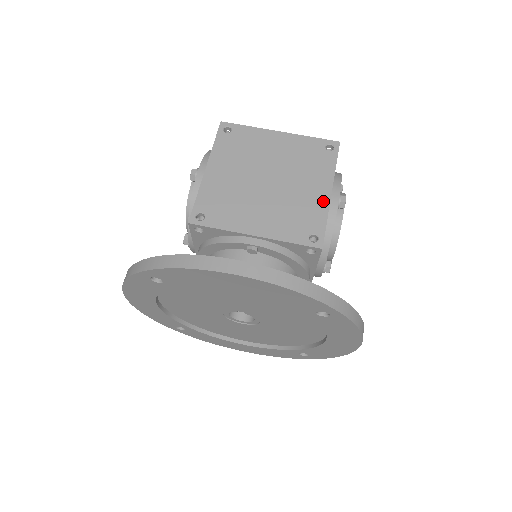
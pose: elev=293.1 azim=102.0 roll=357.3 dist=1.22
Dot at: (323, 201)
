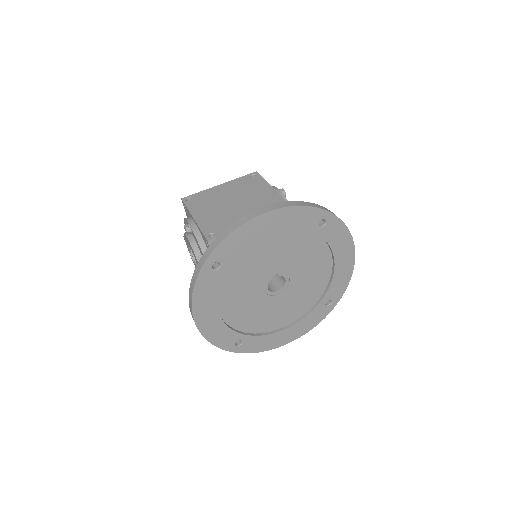
Dot at: (273, 193)
